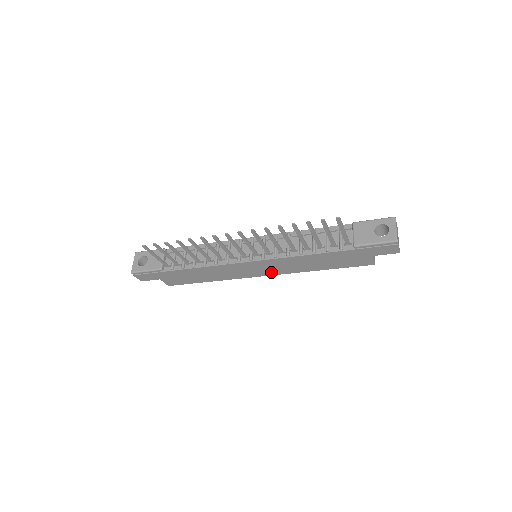
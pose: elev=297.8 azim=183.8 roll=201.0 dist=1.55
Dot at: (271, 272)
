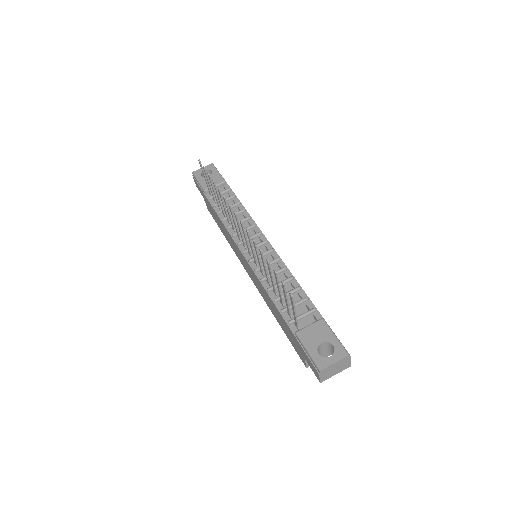
Dot at: (253, 279)
